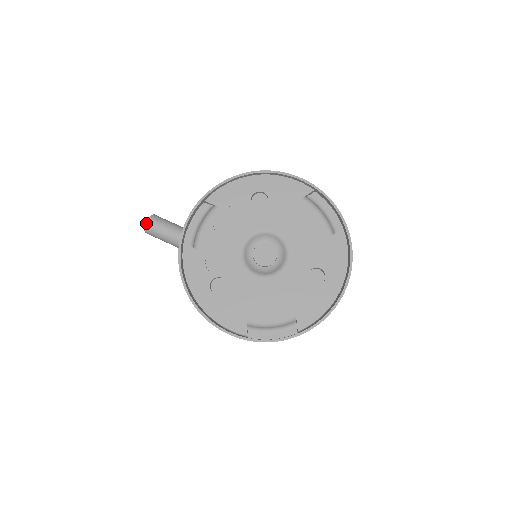
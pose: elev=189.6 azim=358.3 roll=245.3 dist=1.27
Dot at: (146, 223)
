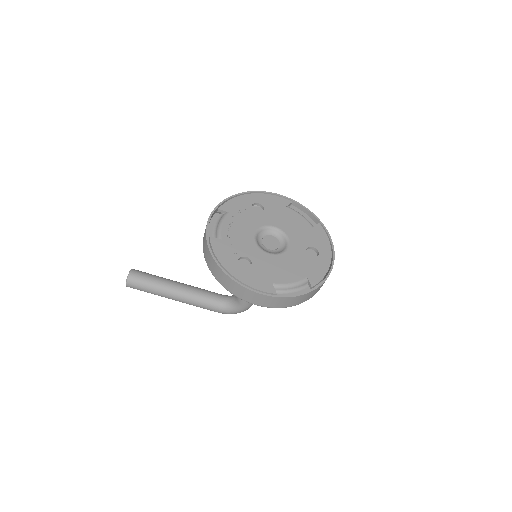
Dot at: (129, 274)
